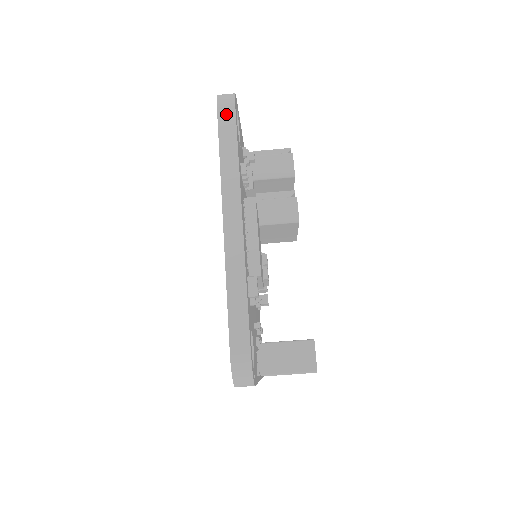
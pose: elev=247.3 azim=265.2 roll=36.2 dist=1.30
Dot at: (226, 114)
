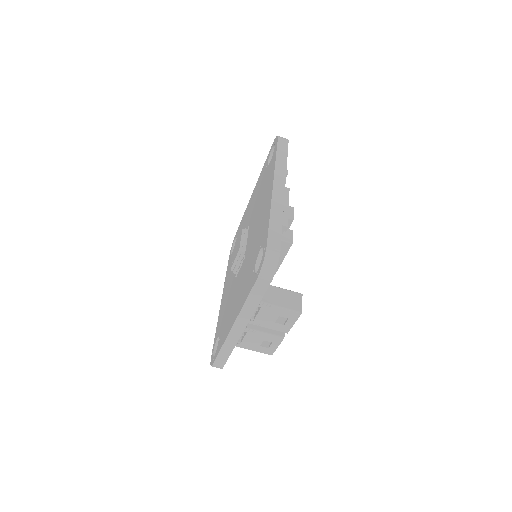
Dot at: (283, 142)
